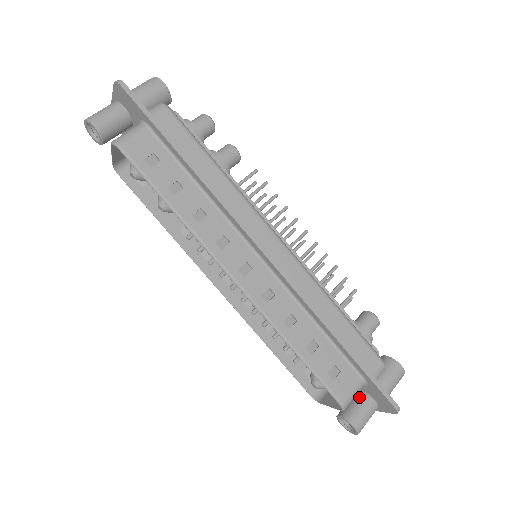
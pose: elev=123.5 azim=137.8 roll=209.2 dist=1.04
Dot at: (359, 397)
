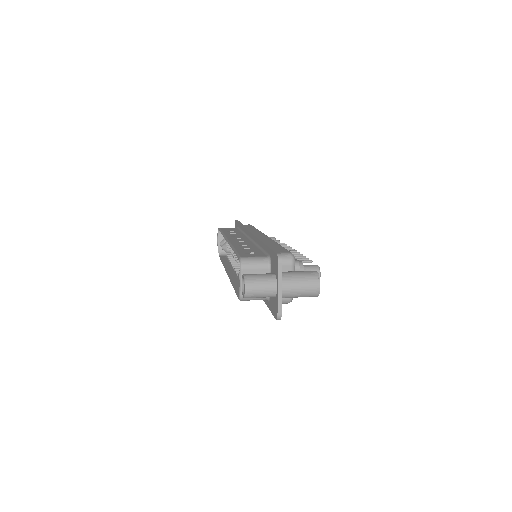
Dot at: occluded
